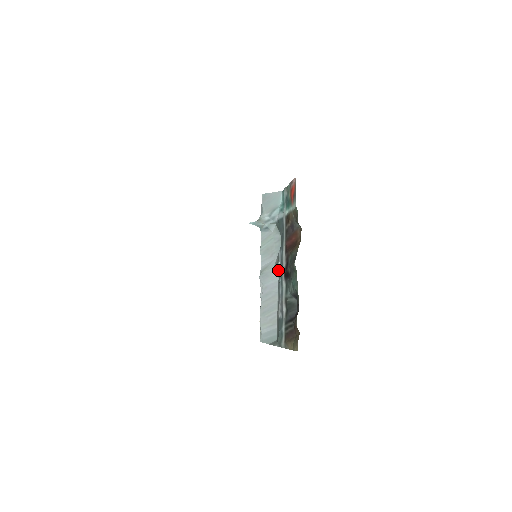
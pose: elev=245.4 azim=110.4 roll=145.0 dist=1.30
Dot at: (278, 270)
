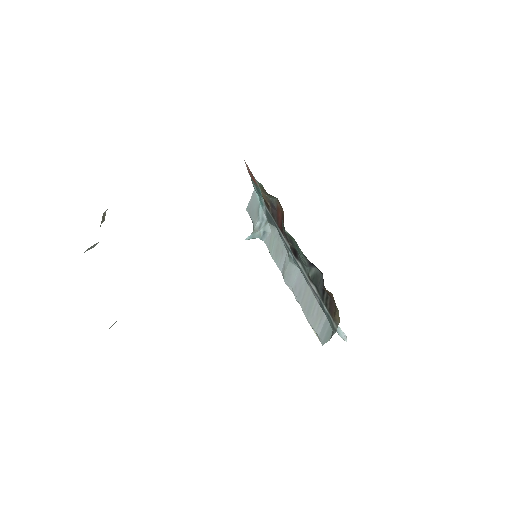
Dot at: (292, 260)
